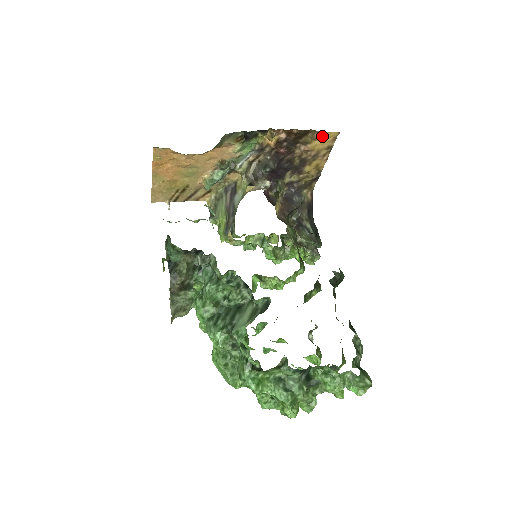
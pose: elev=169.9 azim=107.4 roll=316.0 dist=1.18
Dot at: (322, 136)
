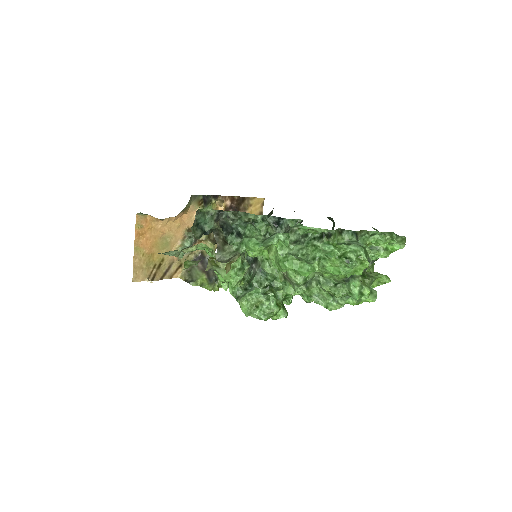
Dot at: (254, 202)
